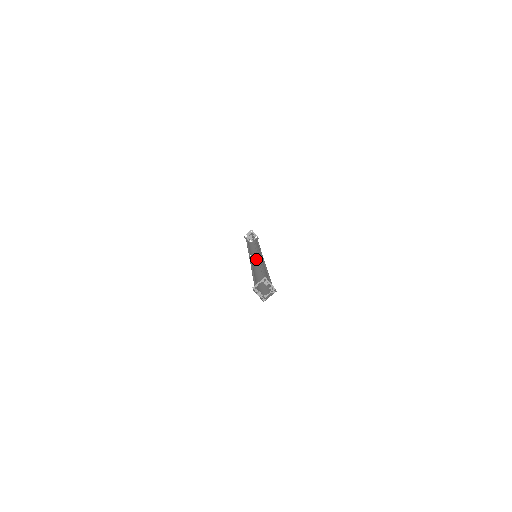
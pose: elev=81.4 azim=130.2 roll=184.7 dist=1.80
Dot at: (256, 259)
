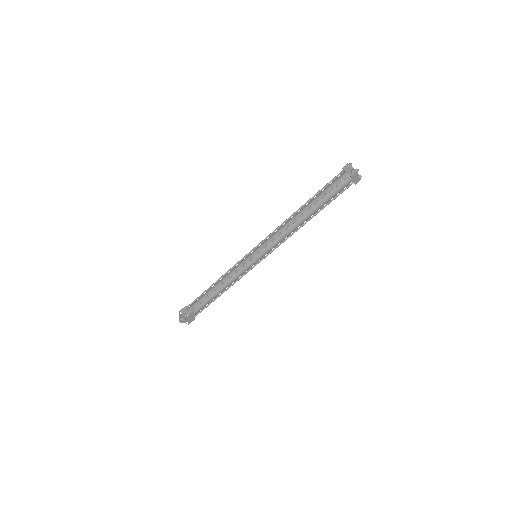
Dot at: (254, 264)
